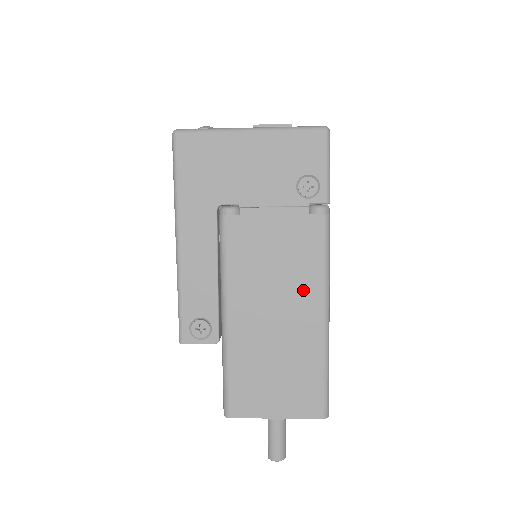
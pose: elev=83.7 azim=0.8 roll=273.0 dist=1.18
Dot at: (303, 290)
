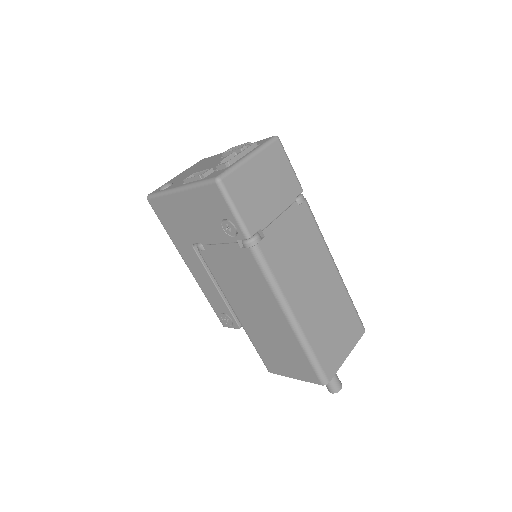
Dot at: (266, 301)
